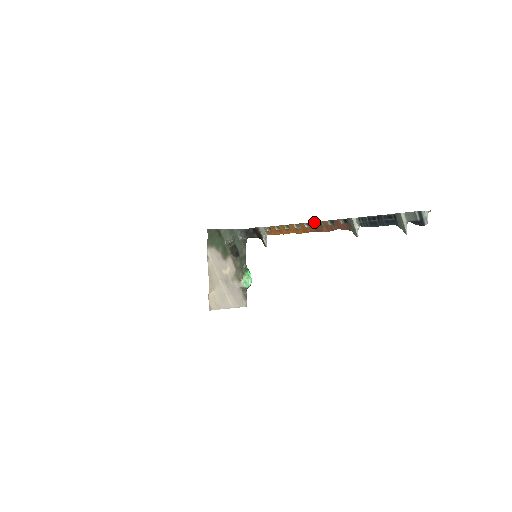
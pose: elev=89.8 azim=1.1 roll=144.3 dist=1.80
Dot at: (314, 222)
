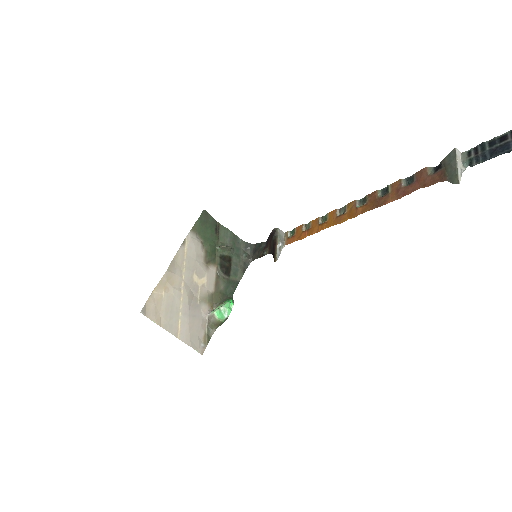
Dot at: (375, 191)
